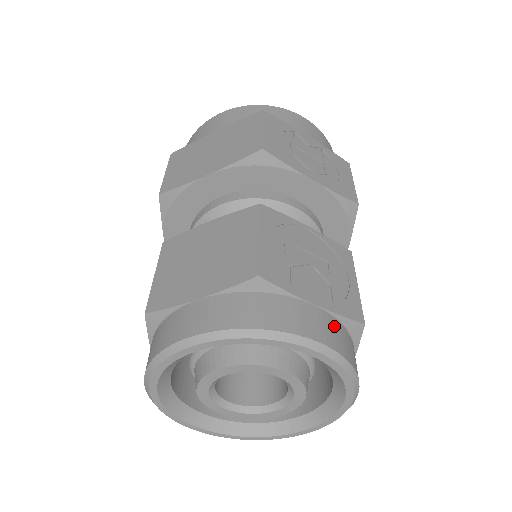
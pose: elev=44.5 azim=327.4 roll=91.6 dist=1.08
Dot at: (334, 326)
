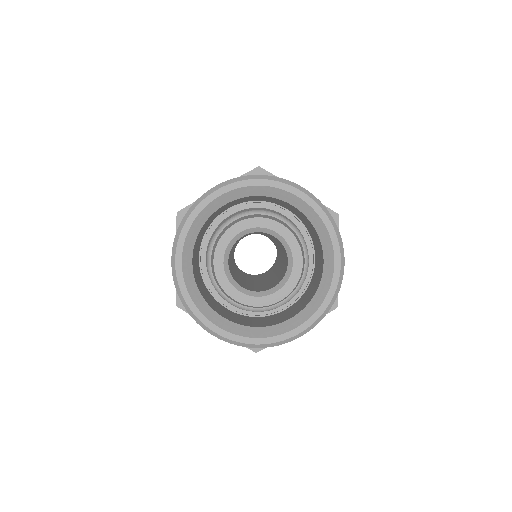
Dot at: occluded
